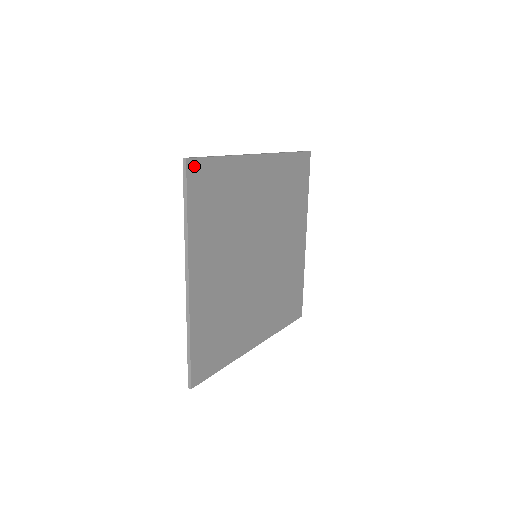
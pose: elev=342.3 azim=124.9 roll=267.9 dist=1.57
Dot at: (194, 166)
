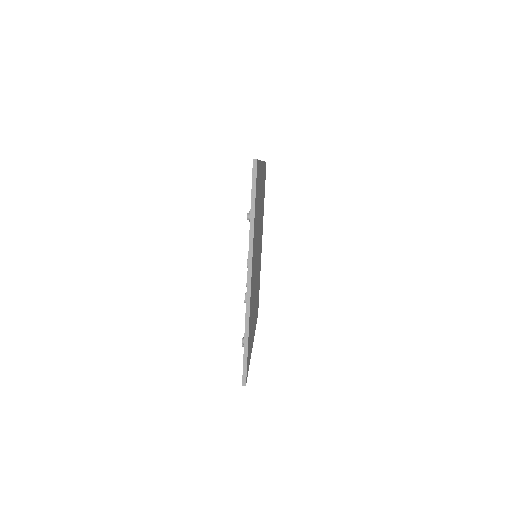
Dot at: occluded
